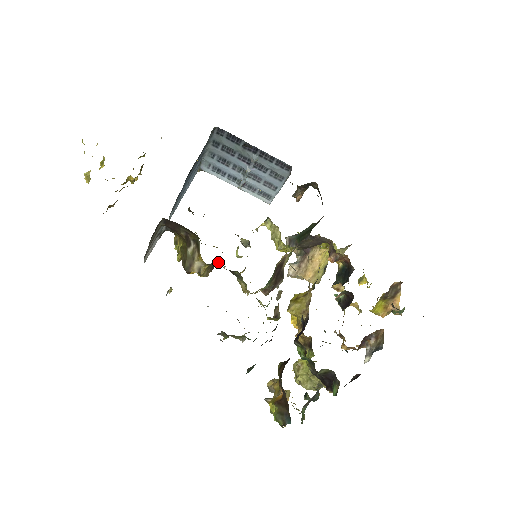
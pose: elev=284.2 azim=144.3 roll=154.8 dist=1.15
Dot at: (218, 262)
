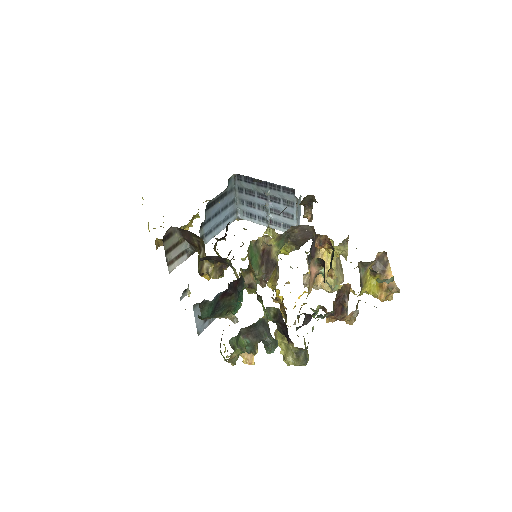
Dot at: (224, 264)
